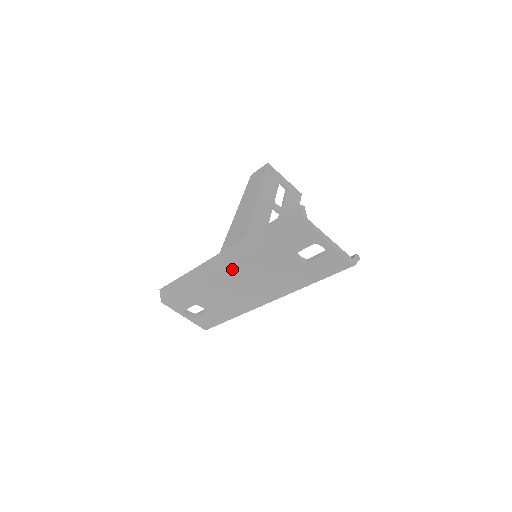
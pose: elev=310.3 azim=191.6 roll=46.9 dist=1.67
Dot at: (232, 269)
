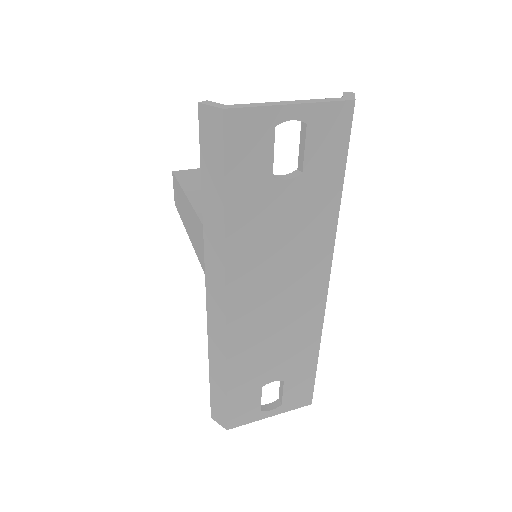
Dot at: (237, 292)
